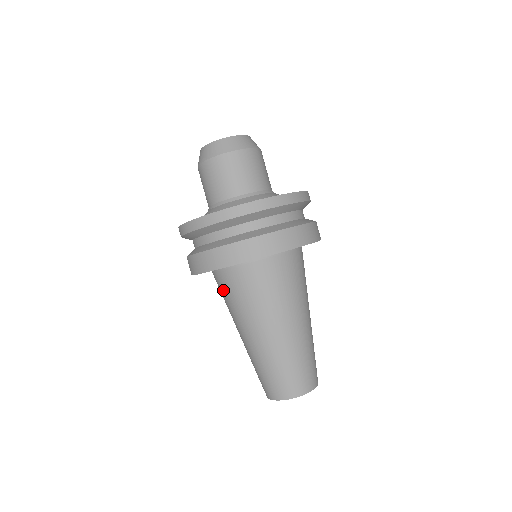
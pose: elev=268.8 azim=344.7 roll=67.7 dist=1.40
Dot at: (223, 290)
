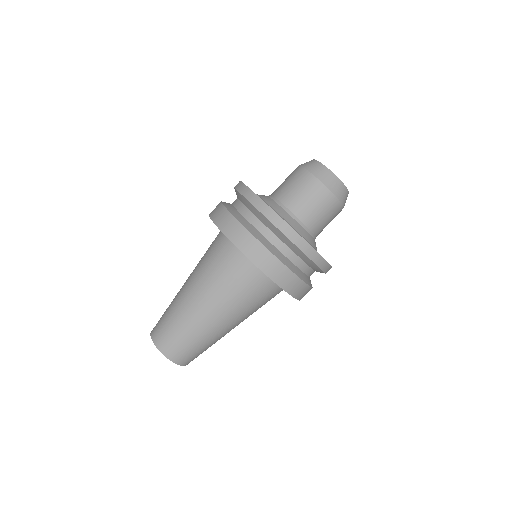
Dot at: occluded
